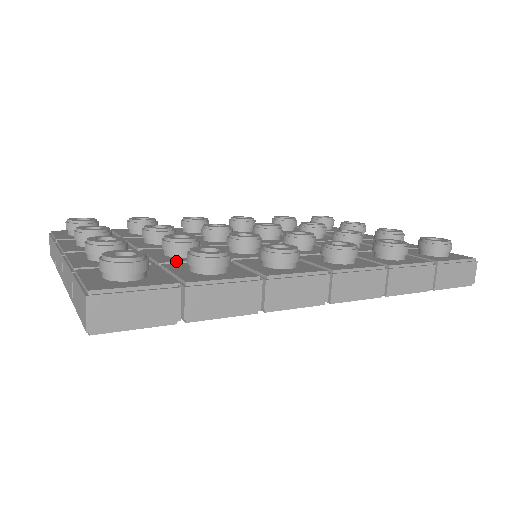
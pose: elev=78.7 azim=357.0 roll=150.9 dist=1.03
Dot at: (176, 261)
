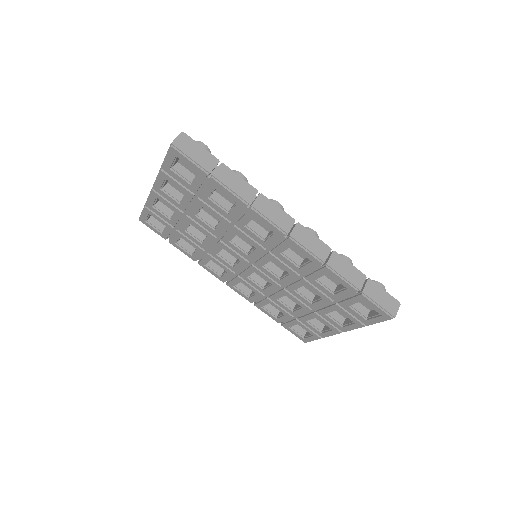
Dot at: occluded
